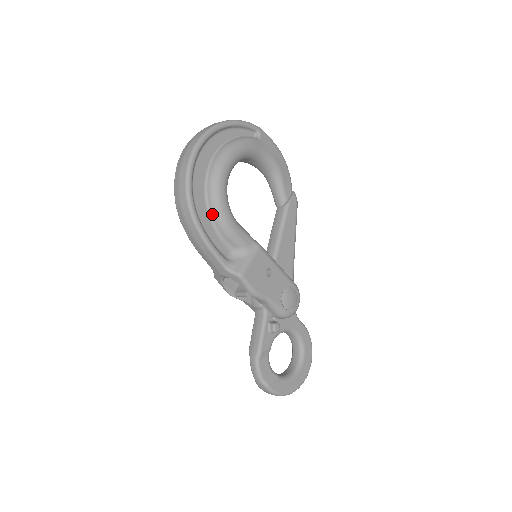
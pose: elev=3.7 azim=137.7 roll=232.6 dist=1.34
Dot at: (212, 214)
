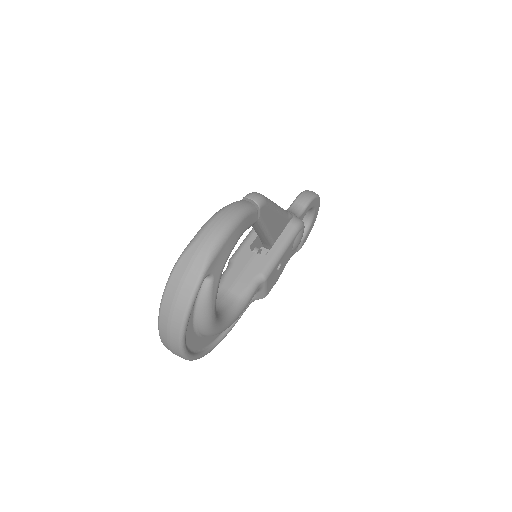
Dot at: occluded
